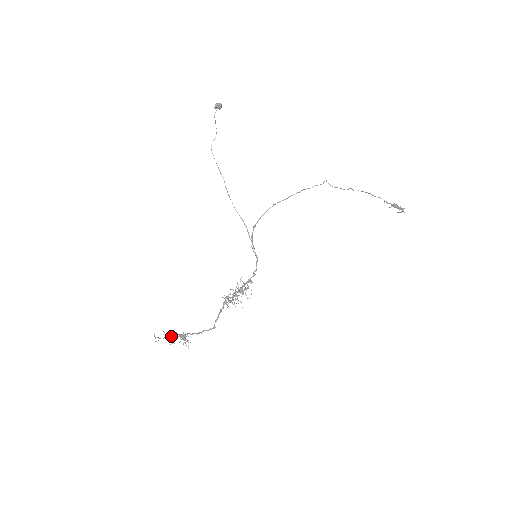
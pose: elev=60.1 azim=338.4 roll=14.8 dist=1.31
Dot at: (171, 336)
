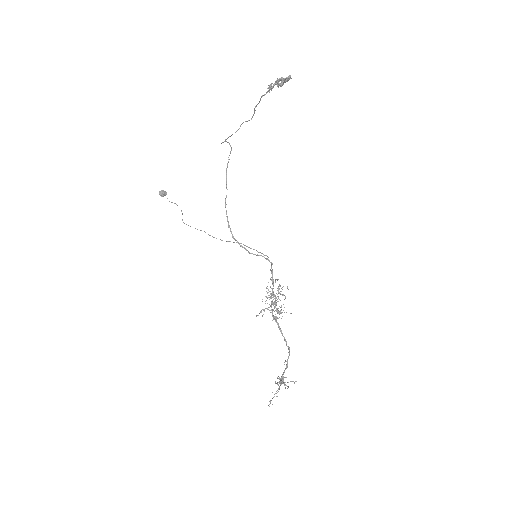
Dot at: occluded
